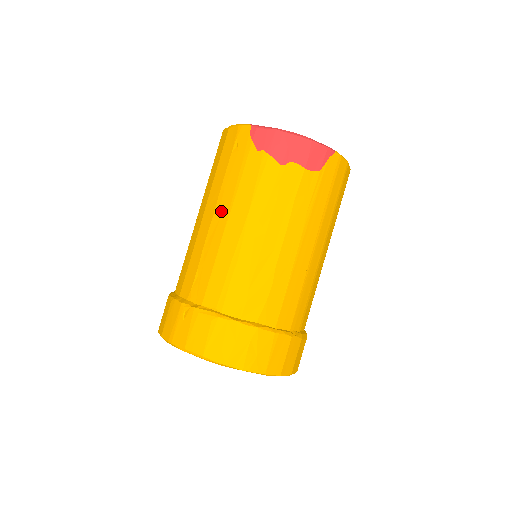
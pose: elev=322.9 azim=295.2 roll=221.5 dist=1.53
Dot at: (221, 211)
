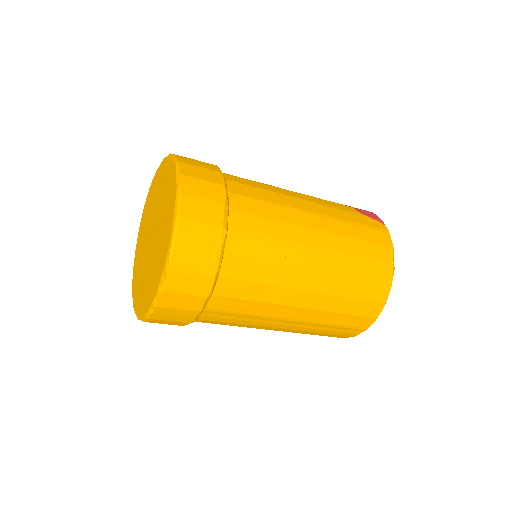
Dot at: occluded
